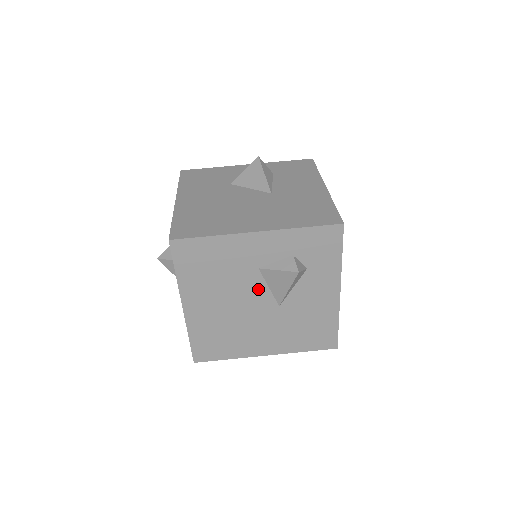
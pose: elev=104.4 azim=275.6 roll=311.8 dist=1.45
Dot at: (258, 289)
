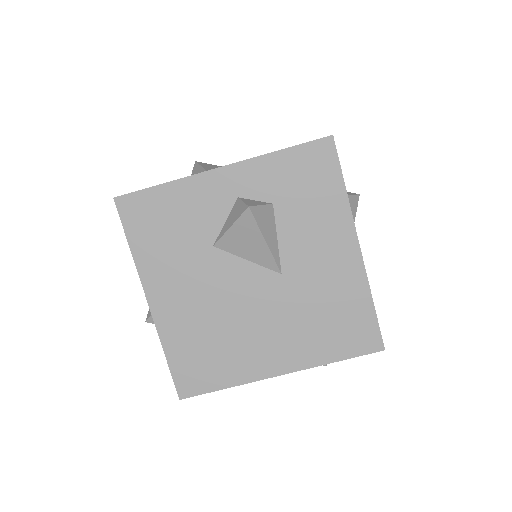
Dot at: occluded
